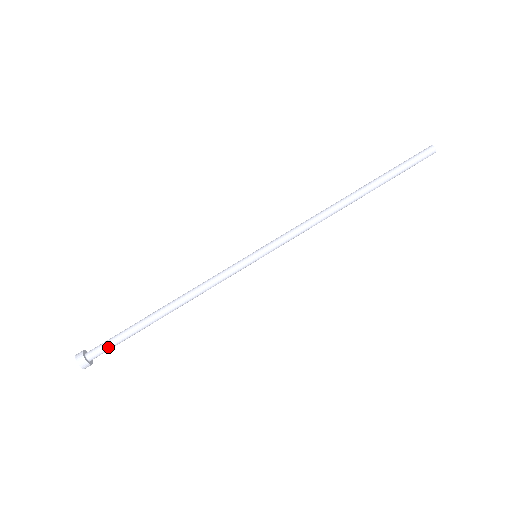
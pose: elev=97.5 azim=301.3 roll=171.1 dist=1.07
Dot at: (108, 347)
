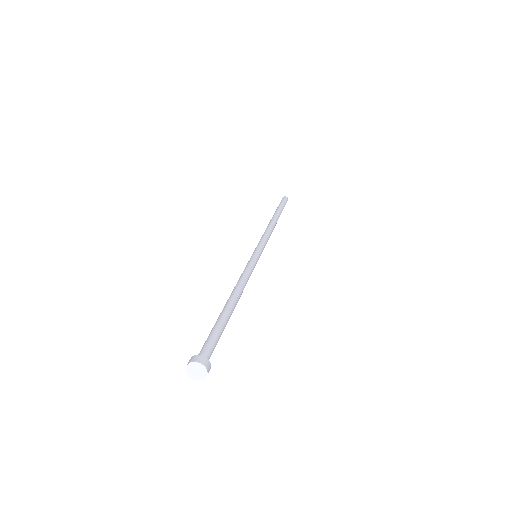
Dot at: (211, 341)
